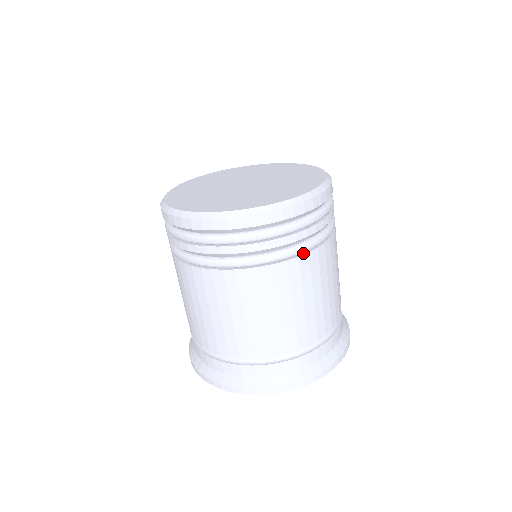
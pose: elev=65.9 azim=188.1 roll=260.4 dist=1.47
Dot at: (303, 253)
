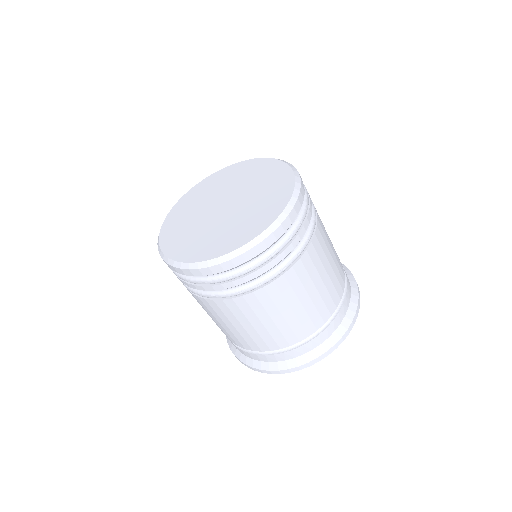
Dot at: (238, 295)
